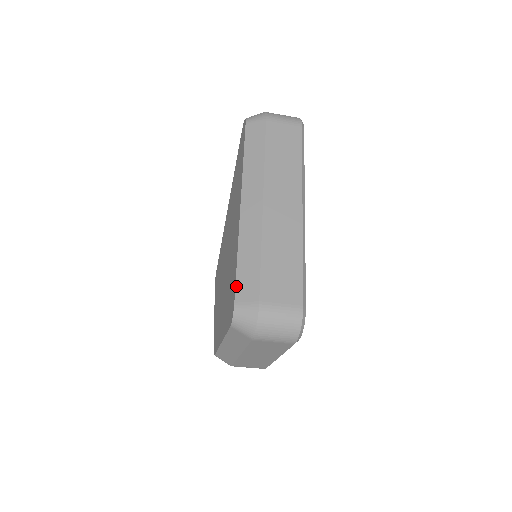
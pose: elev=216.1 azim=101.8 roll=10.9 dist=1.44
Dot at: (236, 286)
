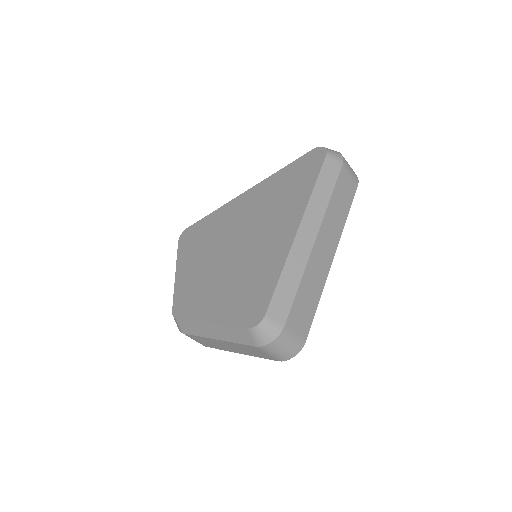
Dot at: (272, 300)
